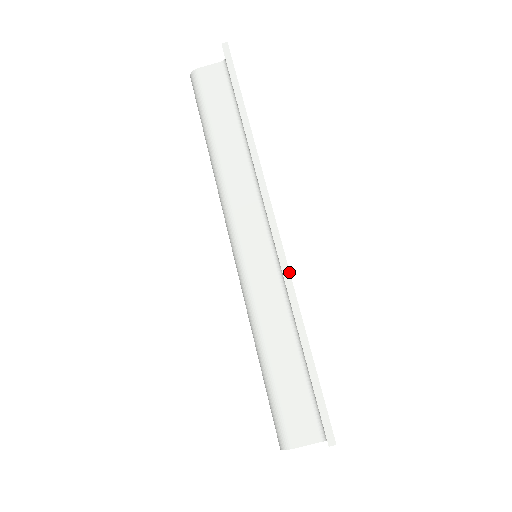
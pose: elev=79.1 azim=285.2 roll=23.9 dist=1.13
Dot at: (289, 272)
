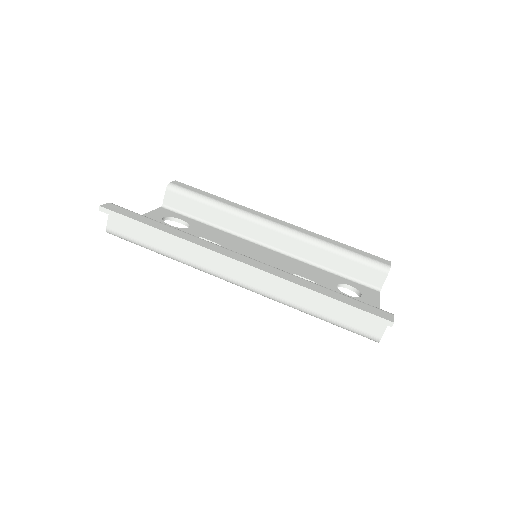
Dot at: (276, 276)
